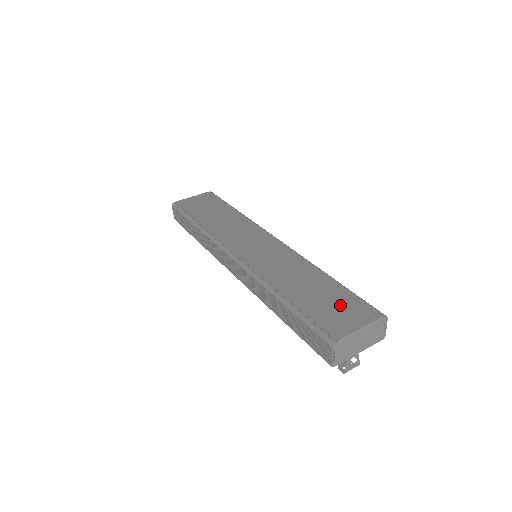
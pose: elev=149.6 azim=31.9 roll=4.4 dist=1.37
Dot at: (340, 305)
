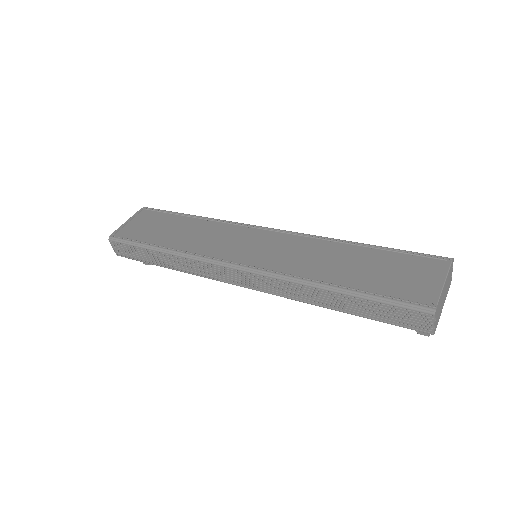
Dot at: (400, 268)
